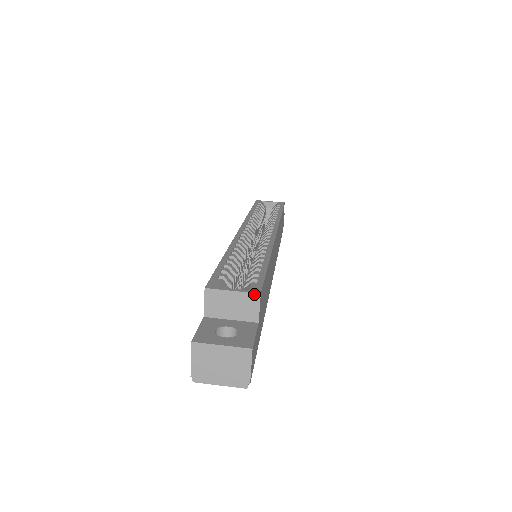
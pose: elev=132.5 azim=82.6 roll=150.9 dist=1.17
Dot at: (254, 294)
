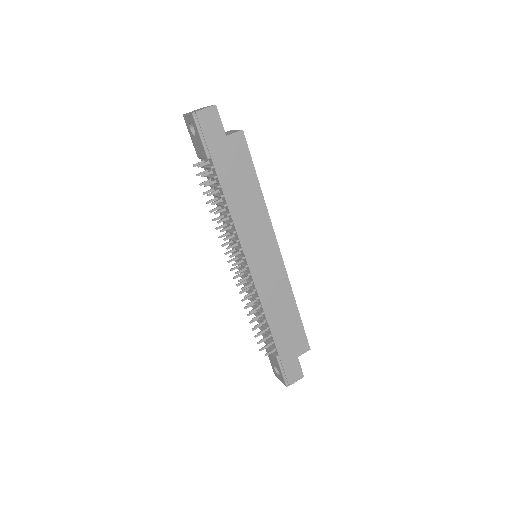
Dot at: (241, 130)
